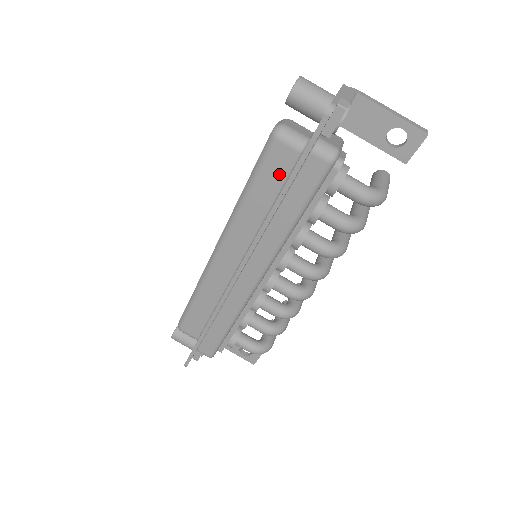
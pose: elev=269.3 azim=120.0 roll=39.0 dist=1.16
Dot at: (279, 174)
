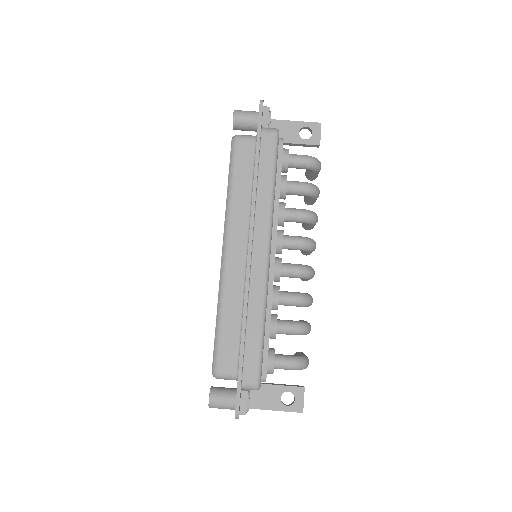
Dot at: (248, 162)
